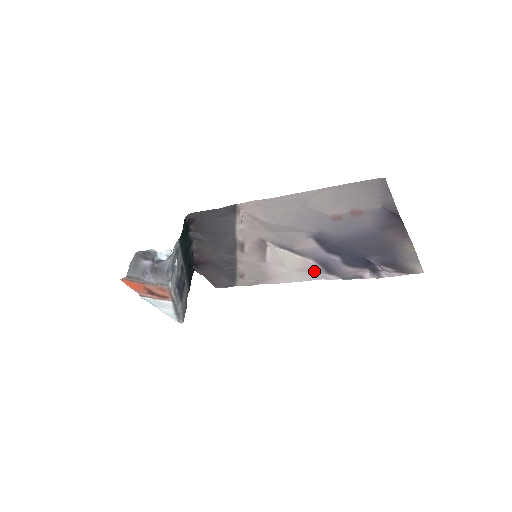
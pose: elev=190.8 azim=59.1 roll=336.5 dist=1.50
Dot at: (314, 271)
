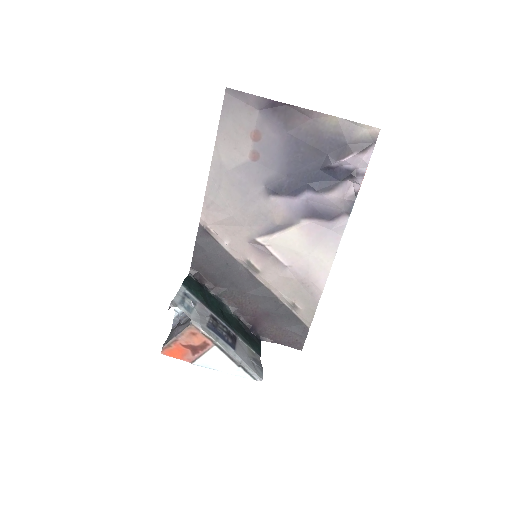
Dot at: (323, 233)
